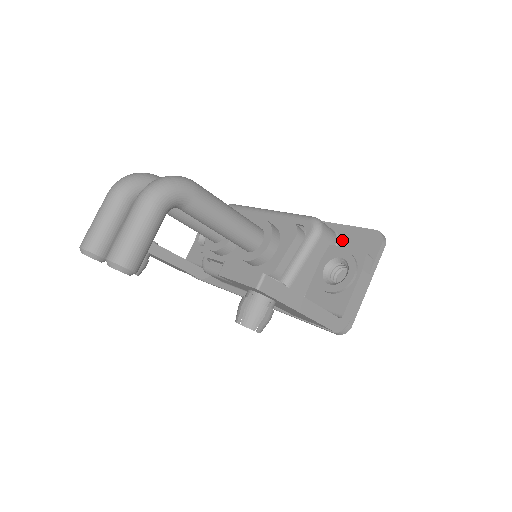
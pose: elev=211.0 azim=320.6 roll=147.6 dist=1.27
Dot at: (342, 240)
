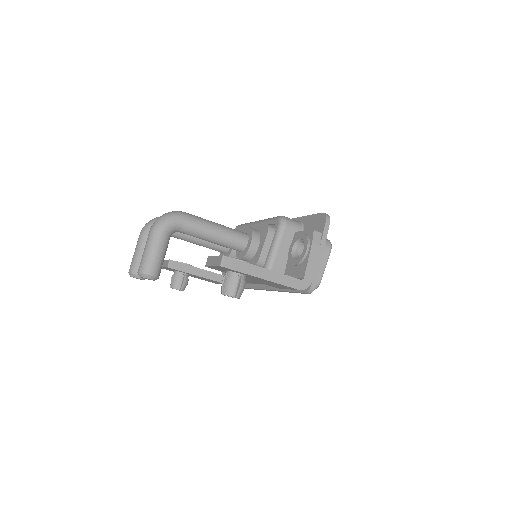
Dot at: (305, 227)
